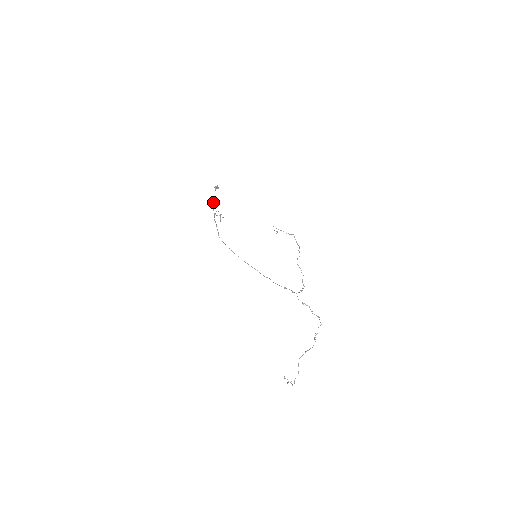
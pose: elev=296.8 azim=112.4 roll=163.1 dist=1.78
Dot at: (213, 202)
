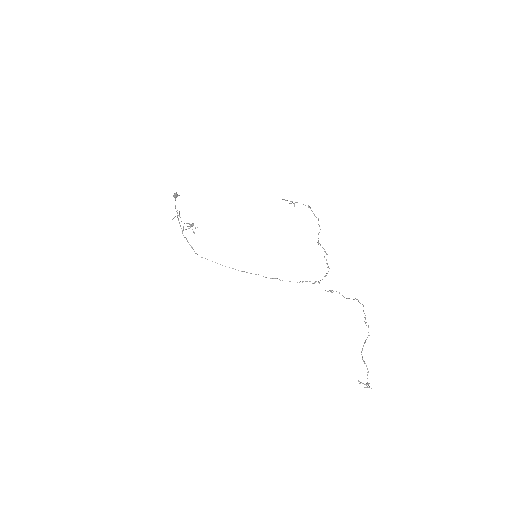
Dot at: occluded
